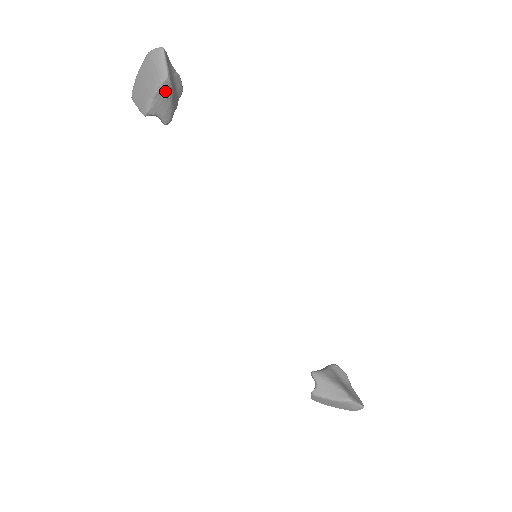
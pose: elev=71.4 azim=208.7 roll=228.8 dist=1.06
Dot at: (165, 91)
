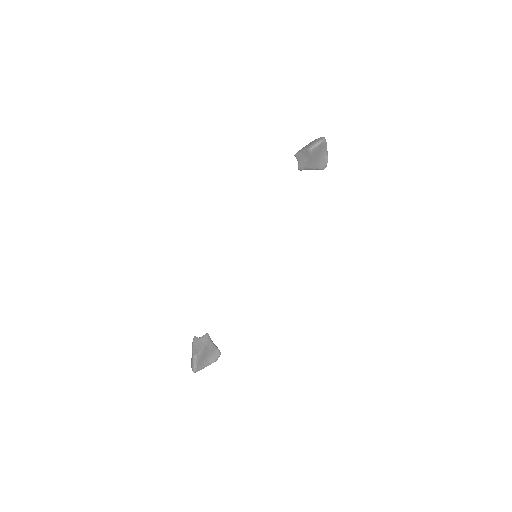
Dot at: (306, 153)
